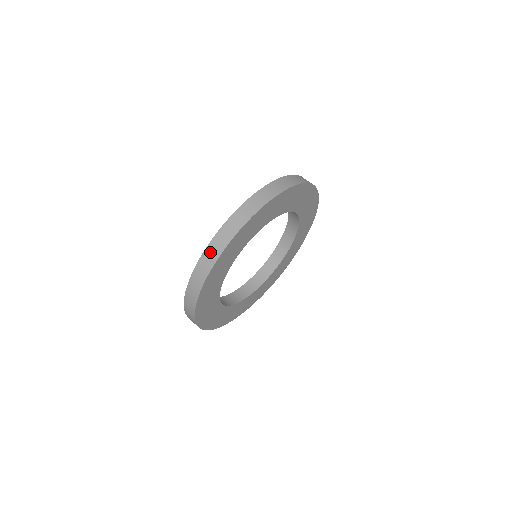
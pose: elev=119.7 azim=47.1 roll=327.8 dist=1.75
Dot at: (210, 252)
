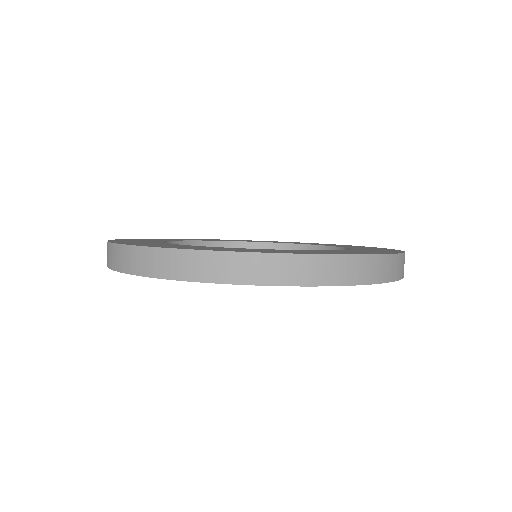
Dot at: occluded
